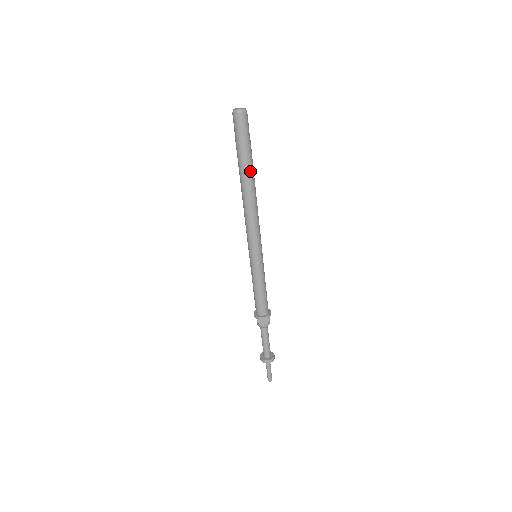
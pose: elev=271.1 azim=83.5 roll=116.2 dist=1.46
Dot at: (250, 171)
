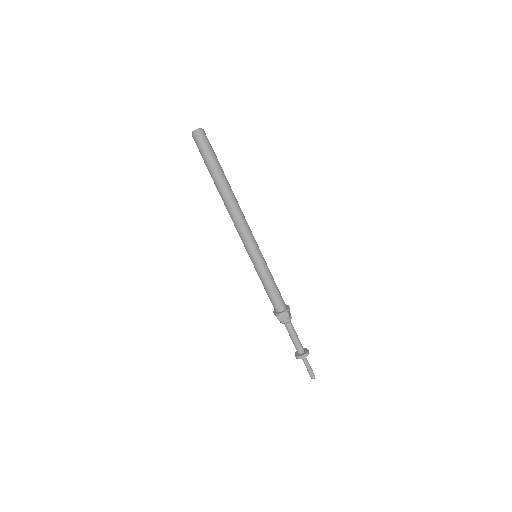
Dot at: (222, 180)
